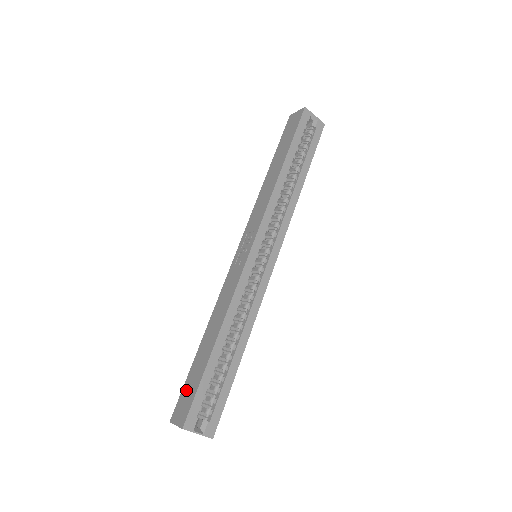
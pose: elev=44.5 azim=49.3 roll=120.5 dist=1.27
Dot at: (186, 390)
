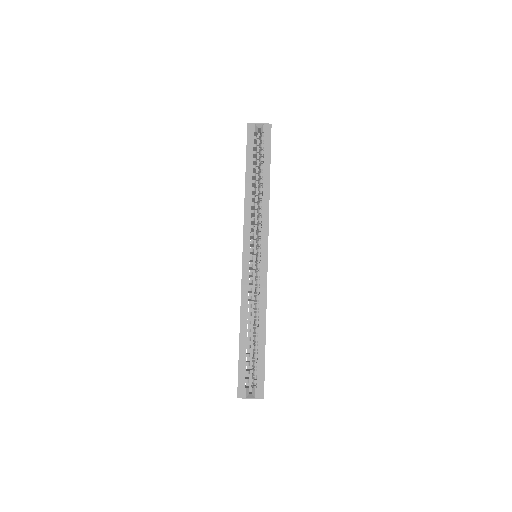
Dot at: occluded
